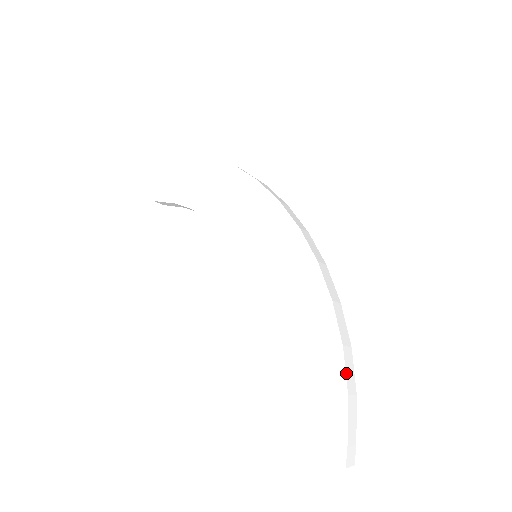
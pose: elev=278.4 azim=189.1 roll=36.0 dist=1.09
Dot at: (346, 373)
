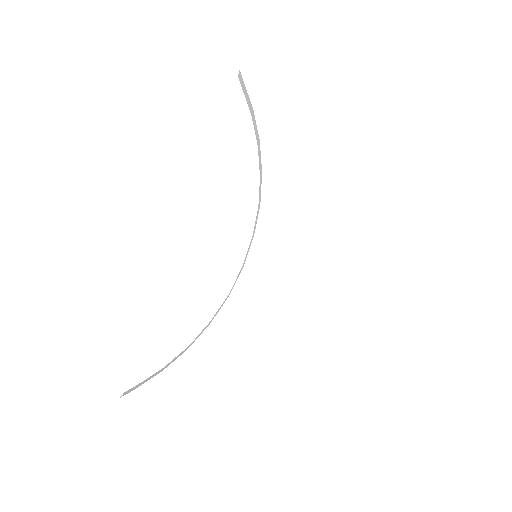
Dot at: occluded
